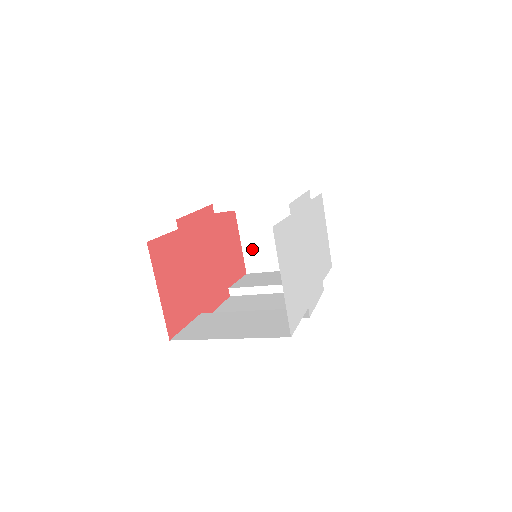
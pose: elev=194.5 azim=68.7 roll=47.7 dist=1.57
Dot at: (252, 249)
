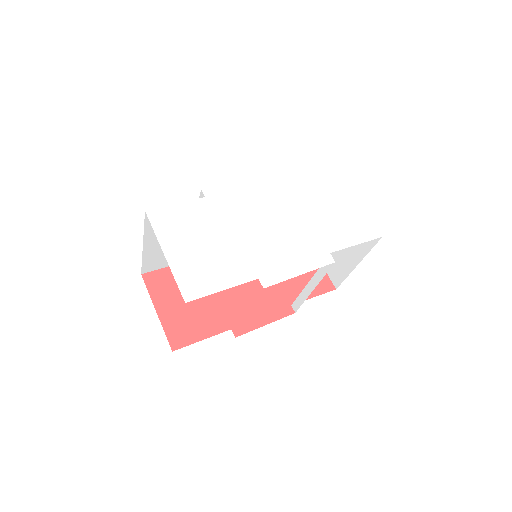
Dot at: occluded
